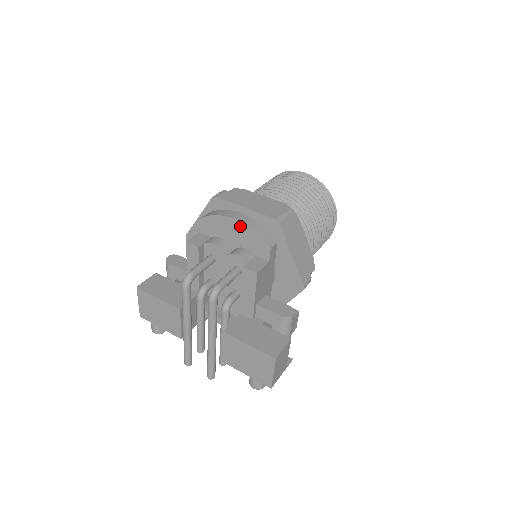
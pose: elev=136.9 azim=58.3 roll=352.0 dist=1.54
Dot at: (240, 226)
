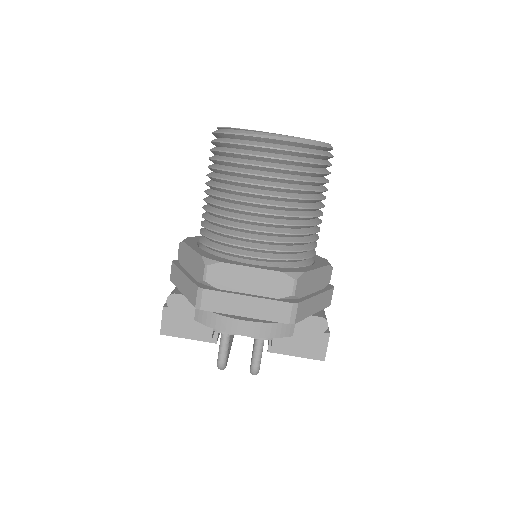
Dot at: (250, 334)
